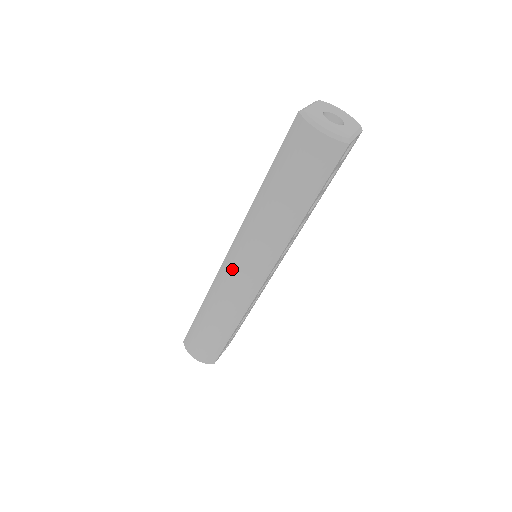
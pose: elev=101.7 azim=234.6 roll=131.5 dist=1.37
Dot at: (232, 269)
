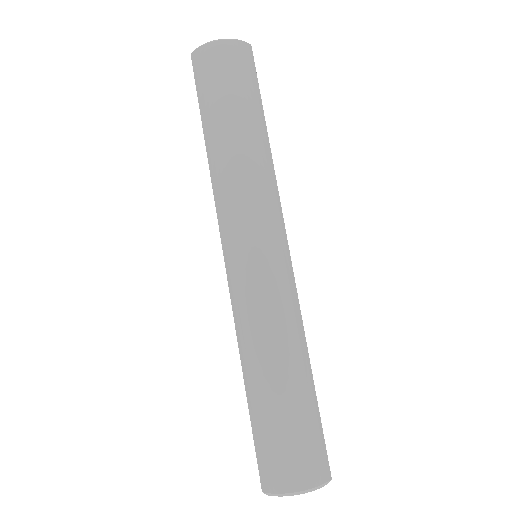
Dot at: (244, 262)
